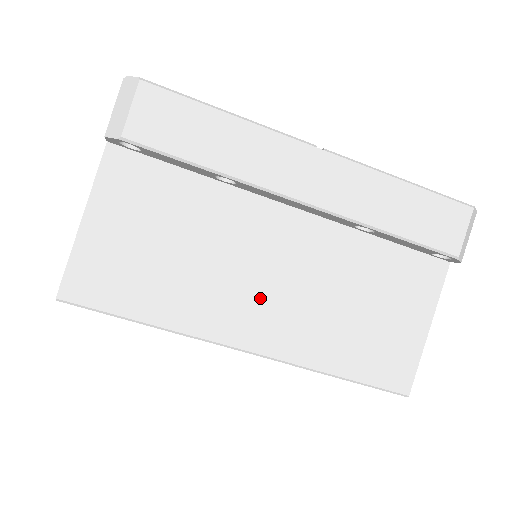
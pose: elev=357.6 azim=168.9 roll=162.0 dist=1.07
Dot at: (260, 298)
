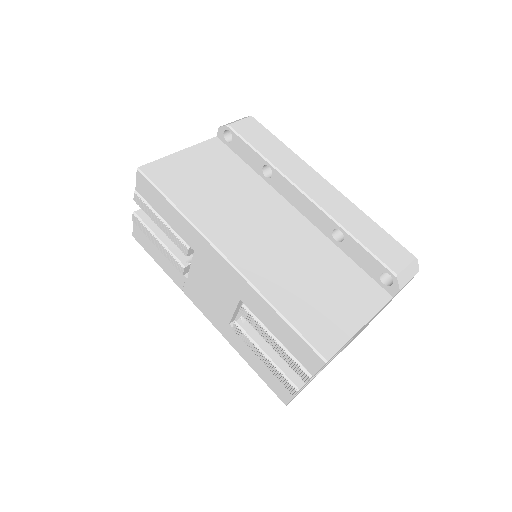
Dot at: (251, 236)
